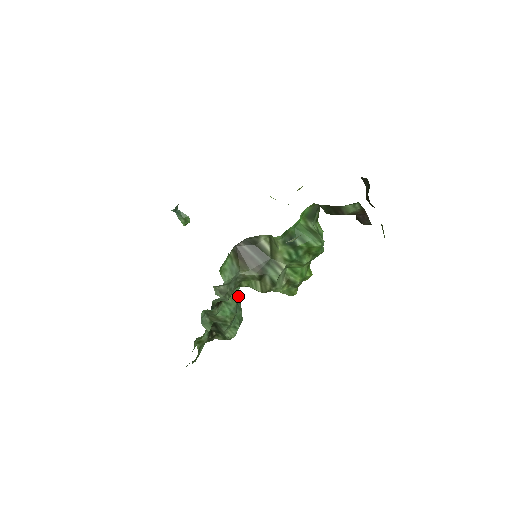
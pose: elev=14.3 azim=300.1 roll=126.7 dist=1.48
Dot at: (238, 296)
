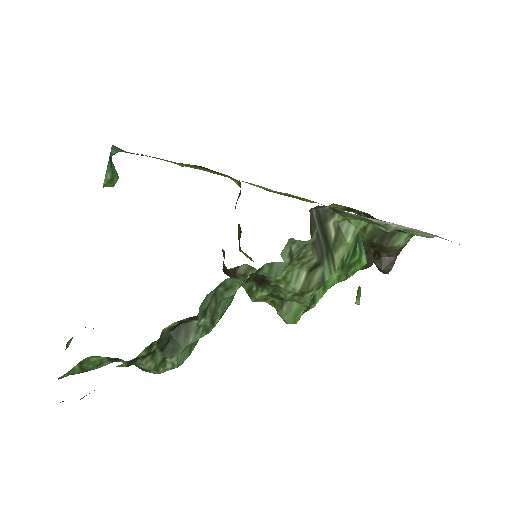
Dot at: occluded
